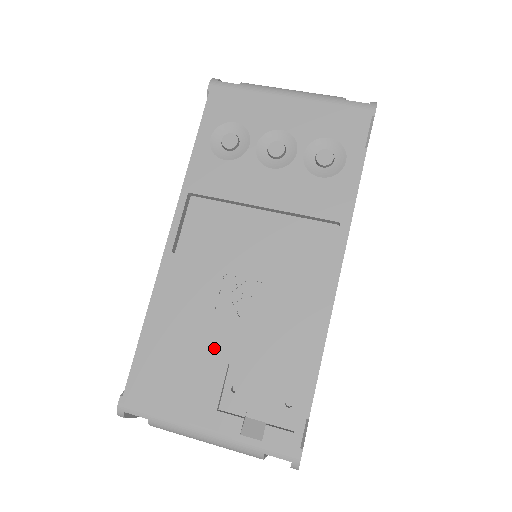
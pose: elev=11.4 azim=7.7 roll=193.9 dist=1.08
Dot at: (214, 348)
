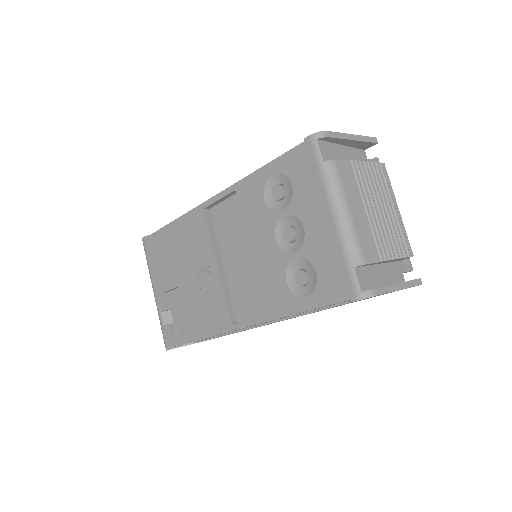
Dot at: (180, 273)
